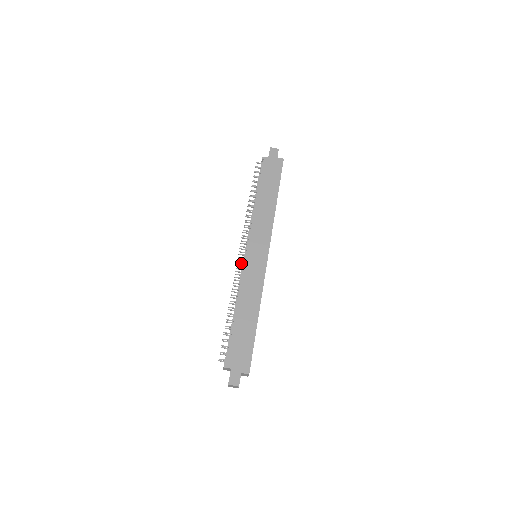
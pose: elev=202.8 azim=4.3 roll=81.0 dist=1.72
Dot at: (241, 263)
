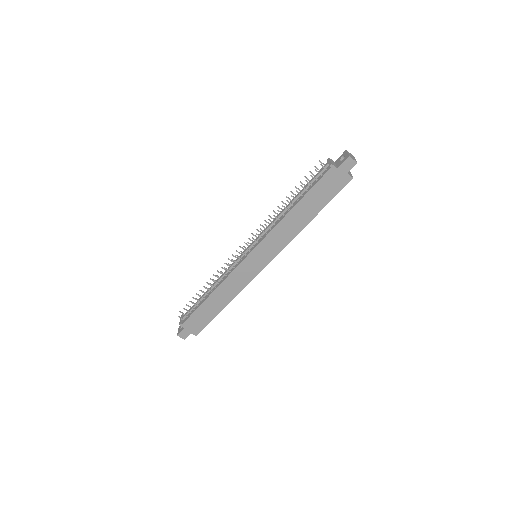
Dot at: (239, 253)
